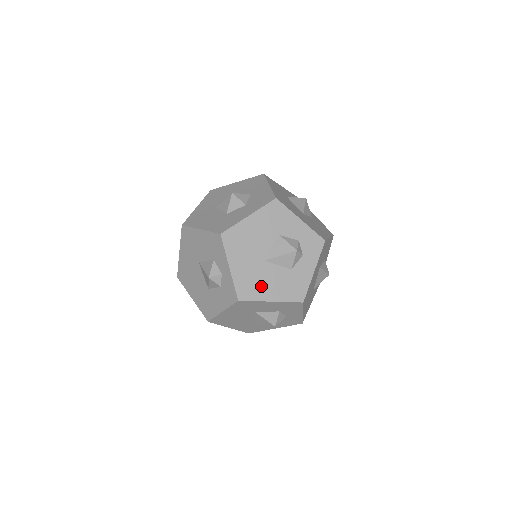
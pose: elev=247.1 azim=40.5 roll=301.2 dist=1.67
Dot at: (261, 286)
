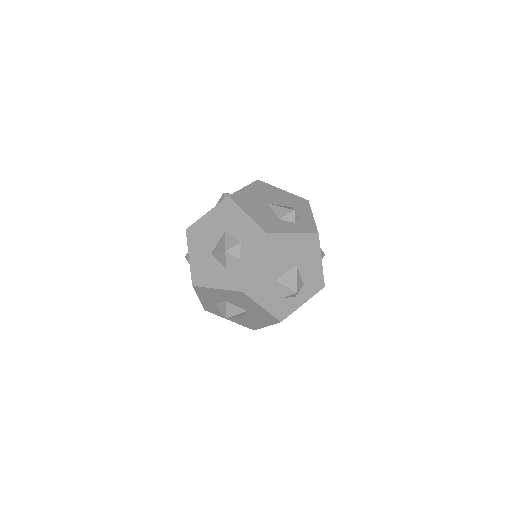
Dot at: (250, 206)
